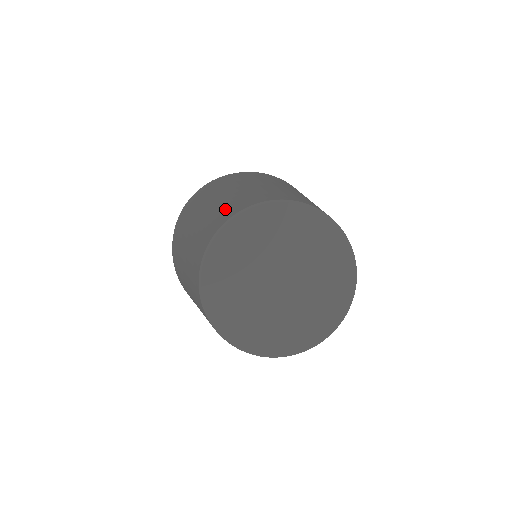
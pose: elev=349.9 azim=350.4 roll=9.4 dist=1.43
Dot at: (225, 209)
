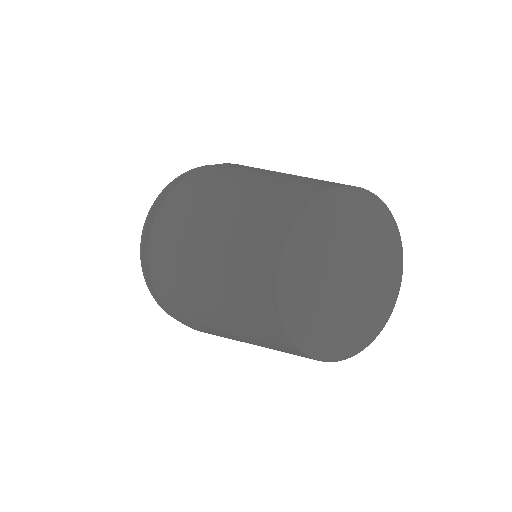
Dot at: (313, 181)
